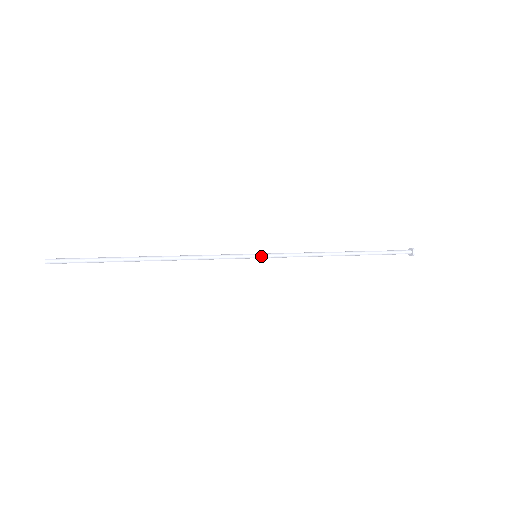
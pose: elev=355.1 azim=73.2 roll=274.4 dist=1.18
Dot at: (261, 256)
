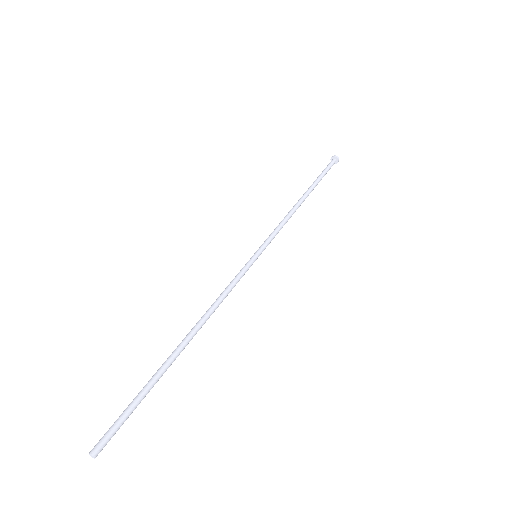
Dot at: (260, 252)
